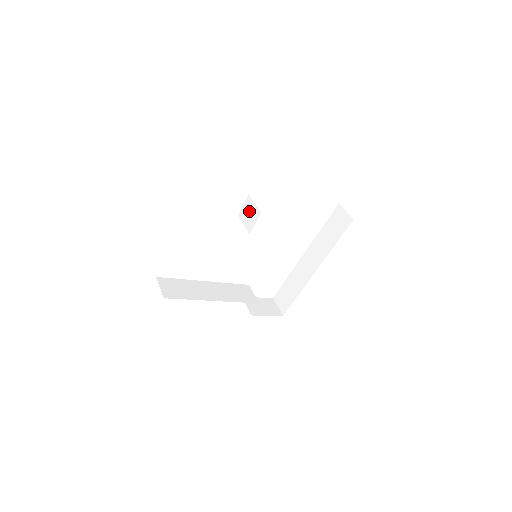
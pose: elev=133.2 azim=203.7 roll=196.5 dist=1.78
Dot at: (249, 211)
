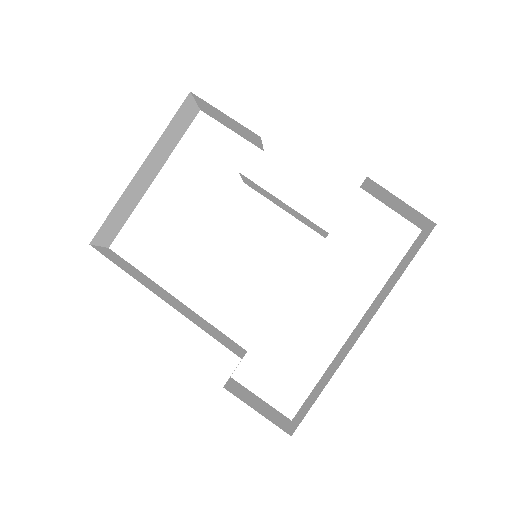
Dot at: occluded
